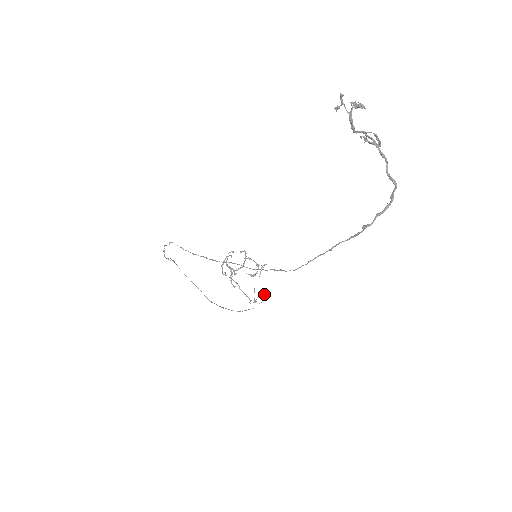
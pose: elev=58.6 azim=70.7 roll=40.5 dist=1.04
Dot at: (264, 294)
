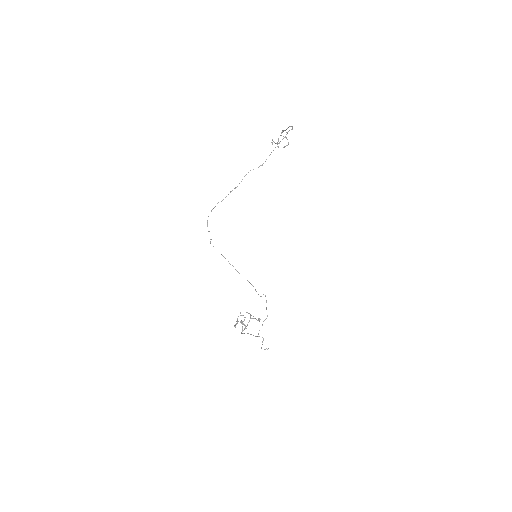
Dot at: (267, 315)
